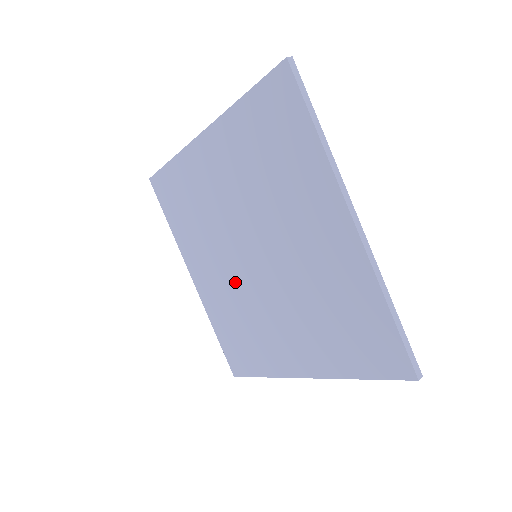
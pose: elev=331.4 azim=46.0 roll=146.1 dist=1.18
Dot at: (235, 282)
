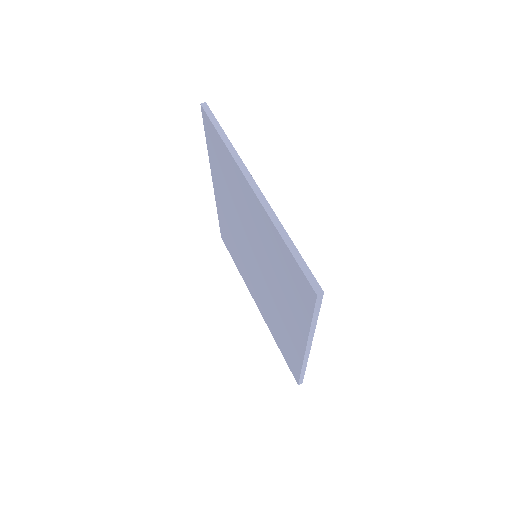
Dot at: (260, 287)
